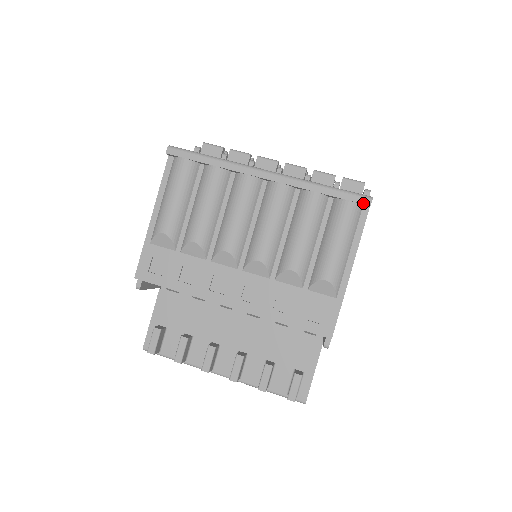
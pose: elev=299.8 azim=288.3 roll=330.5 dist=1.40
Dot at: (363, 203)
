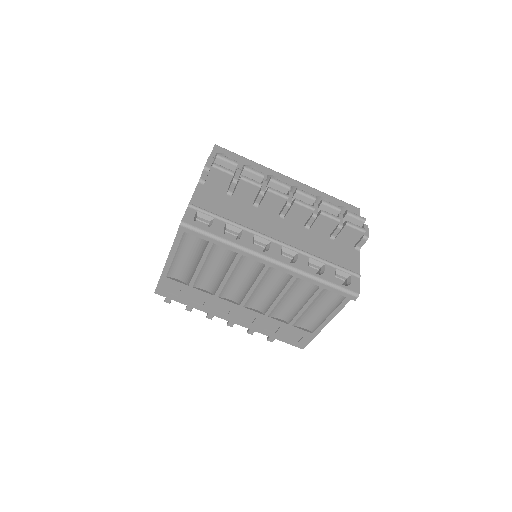
Dot at: (350, 298)
